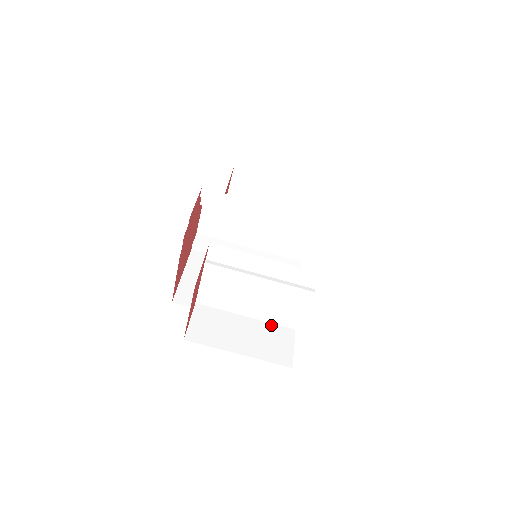
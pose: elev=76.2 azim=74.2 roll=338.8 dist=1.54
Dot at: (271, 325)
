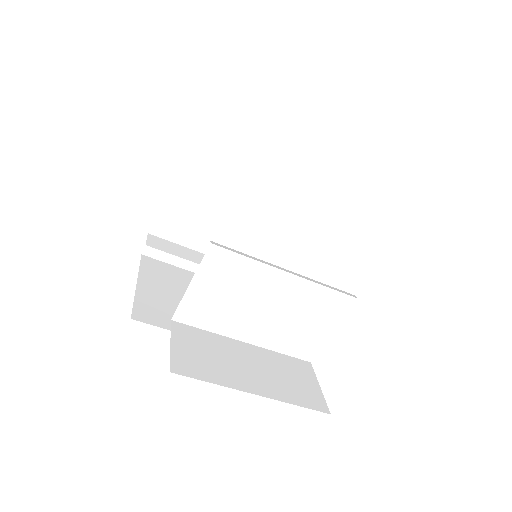
Dot at: (280, 355)
